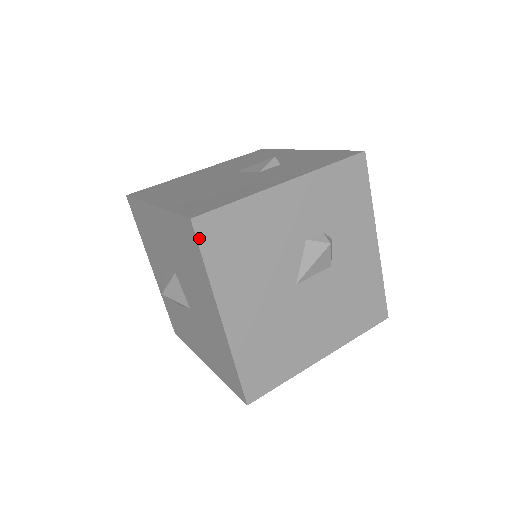
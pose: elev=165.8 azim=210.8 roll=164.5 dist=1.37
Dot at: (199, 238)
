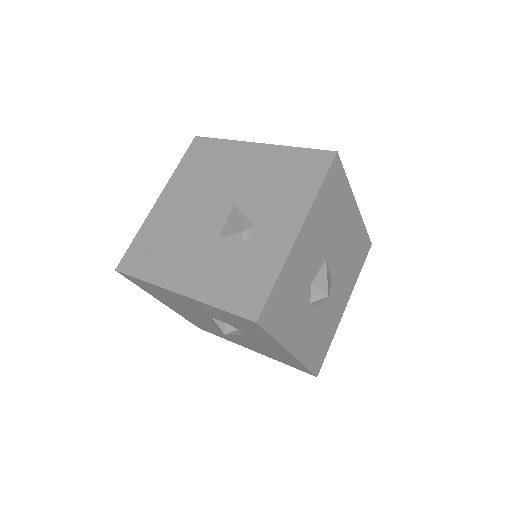
Dot at: (126, 277)
